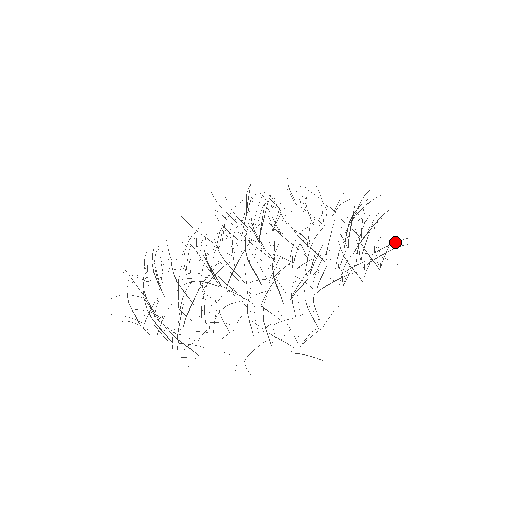
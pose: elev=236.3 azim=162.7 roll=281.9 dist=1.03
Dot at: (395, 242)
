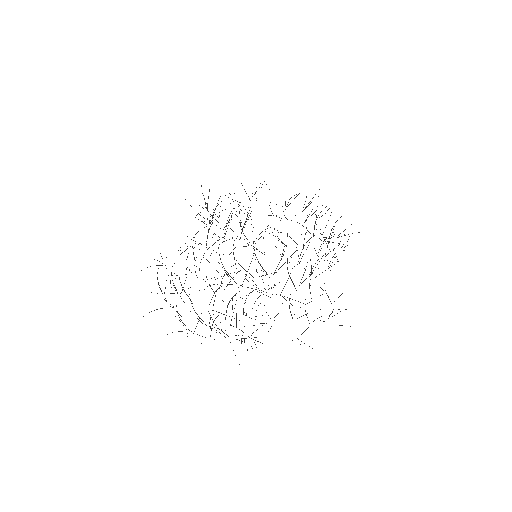
Dot at: occluded
